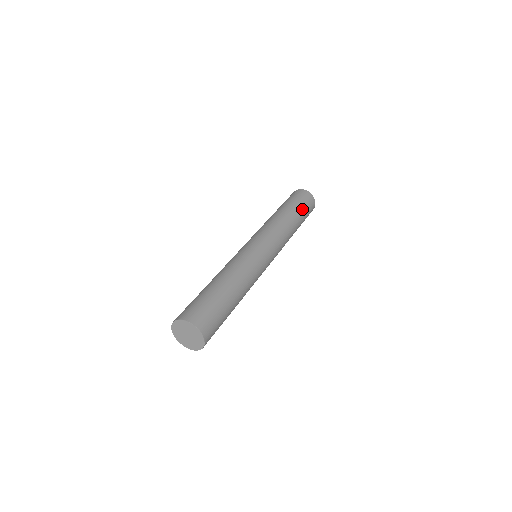
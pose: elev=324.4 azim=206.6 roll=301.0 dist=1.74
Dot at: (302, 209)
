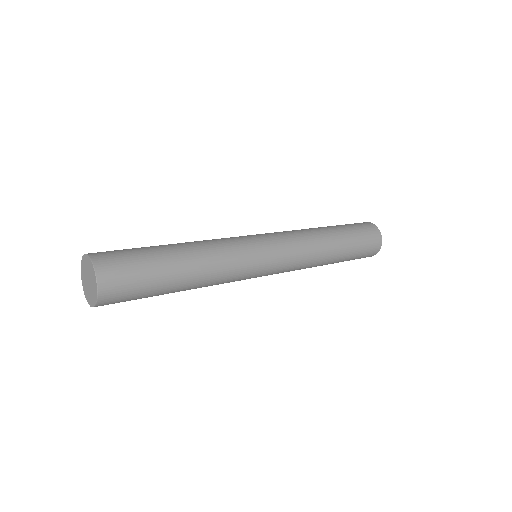
Dot at: (355, 239)
